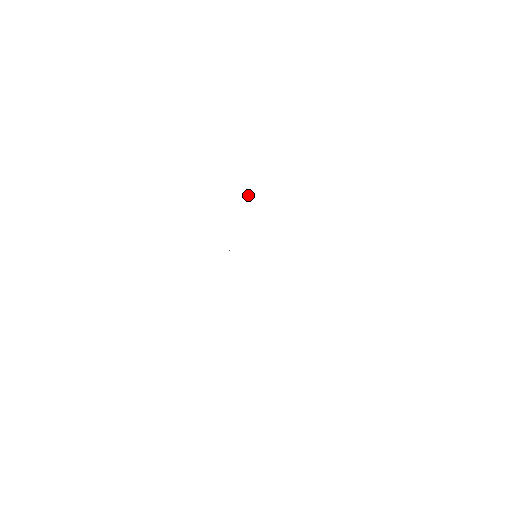
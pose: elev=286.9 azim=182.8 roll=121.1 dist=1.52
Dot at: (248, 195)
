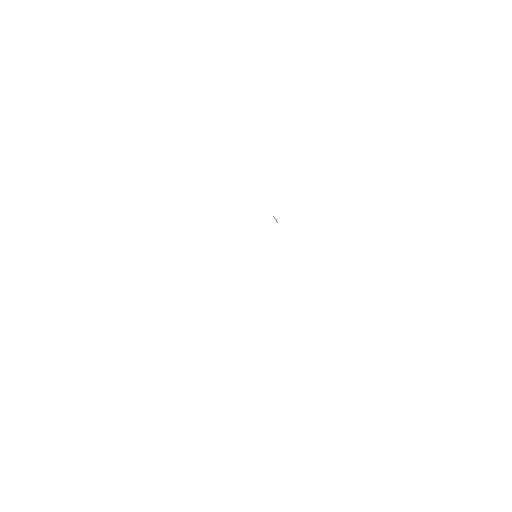
Dot at: (274, 217)
